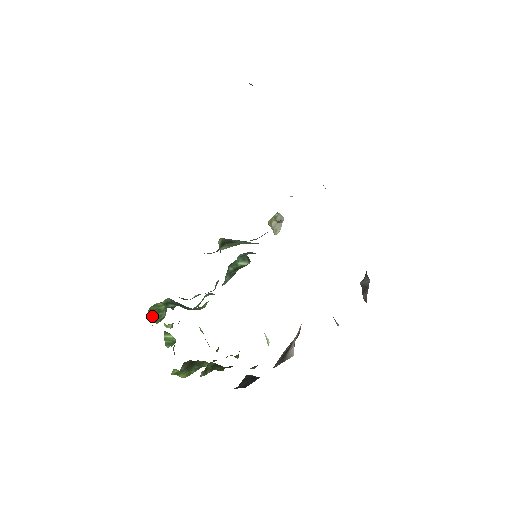
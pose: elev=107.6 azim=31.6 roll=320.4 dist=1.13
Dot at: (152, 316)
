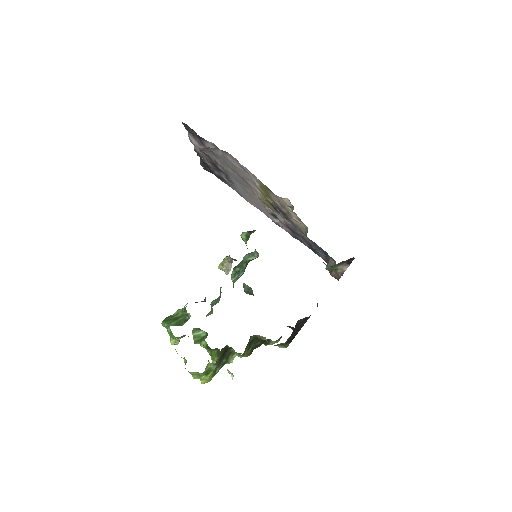
Dot at: (171, 324)
